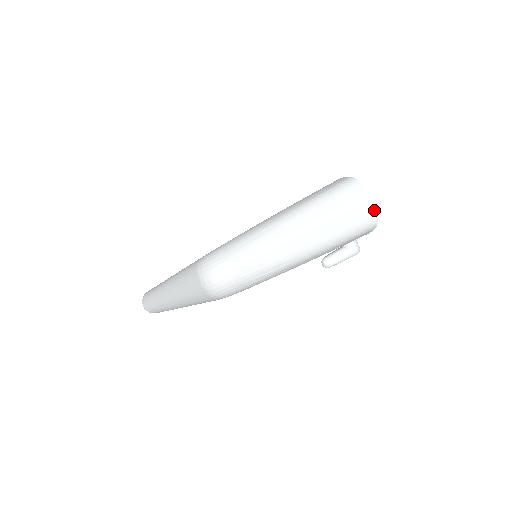
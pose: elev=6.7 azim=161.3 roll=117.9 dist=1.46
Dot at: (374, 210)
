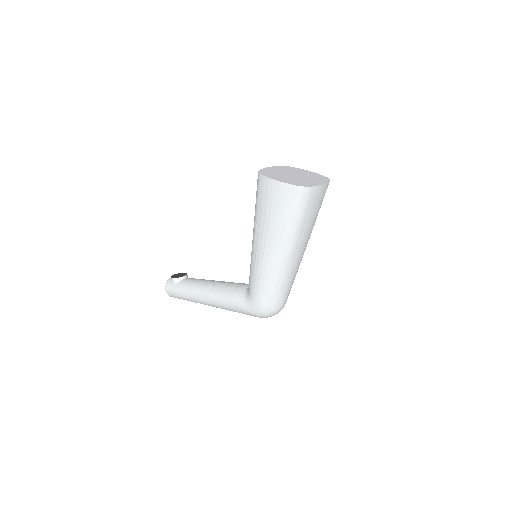
Dot at: (327, 183)
